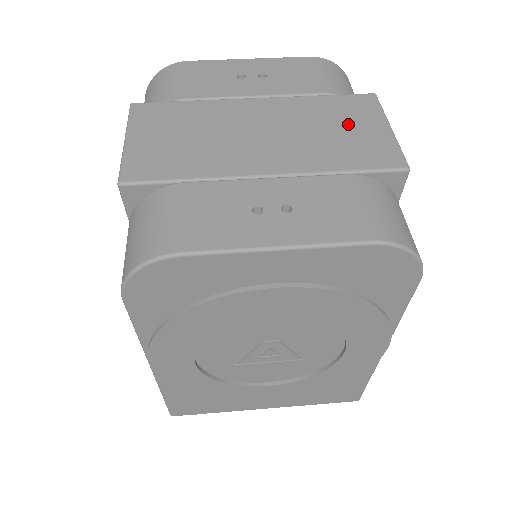
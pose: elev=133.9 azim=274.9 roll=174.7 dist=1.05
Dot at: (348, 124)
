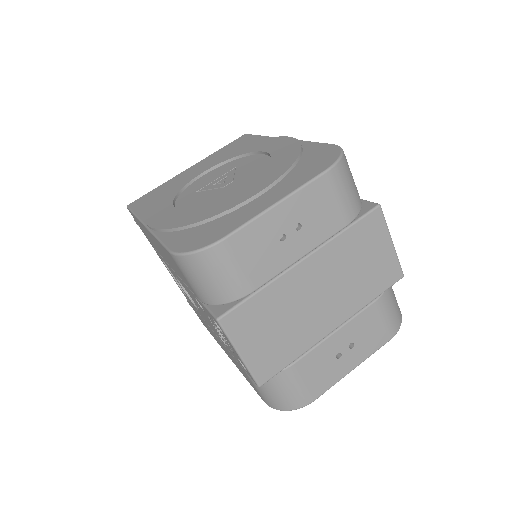
Dot at: (369, 255)
